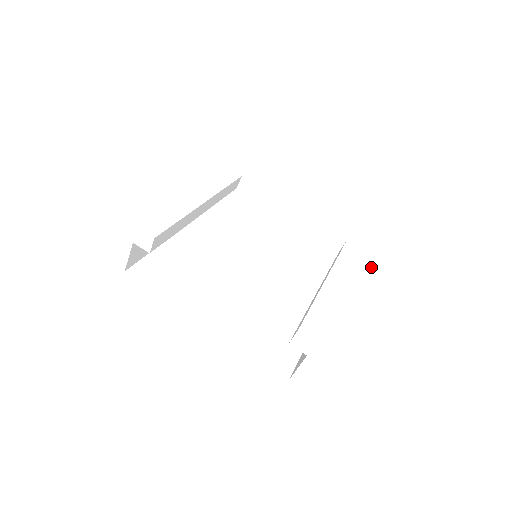
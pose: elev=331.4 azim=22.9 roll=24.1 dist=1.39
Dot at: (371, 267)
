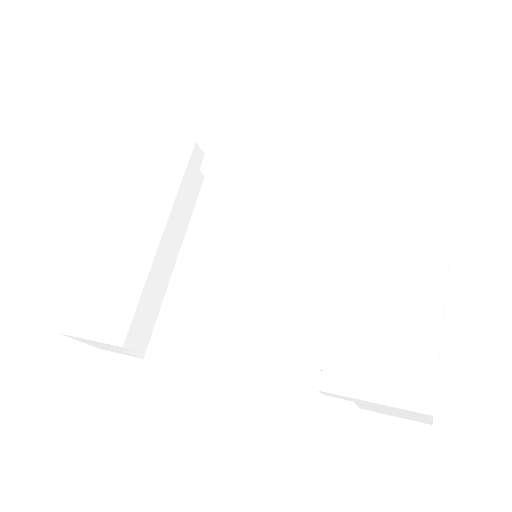
Dot at: (415, 170)
